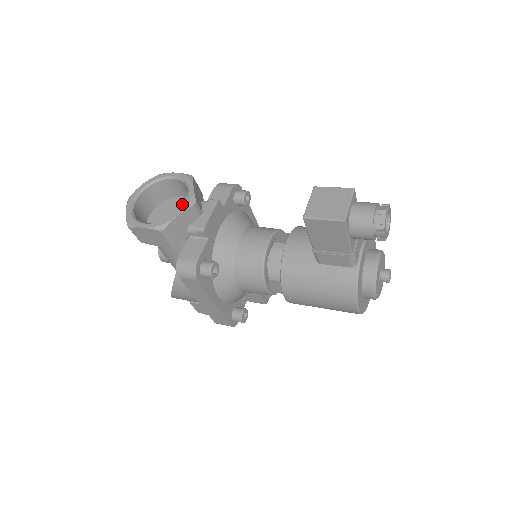
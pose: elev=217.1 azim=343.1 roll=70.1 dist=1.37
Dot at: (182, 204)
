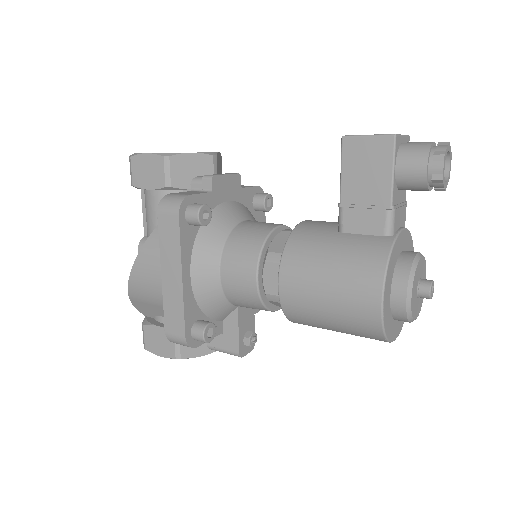
Dot at: occluded
